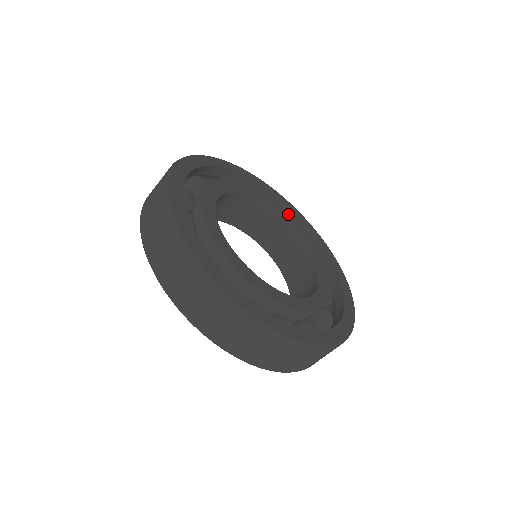
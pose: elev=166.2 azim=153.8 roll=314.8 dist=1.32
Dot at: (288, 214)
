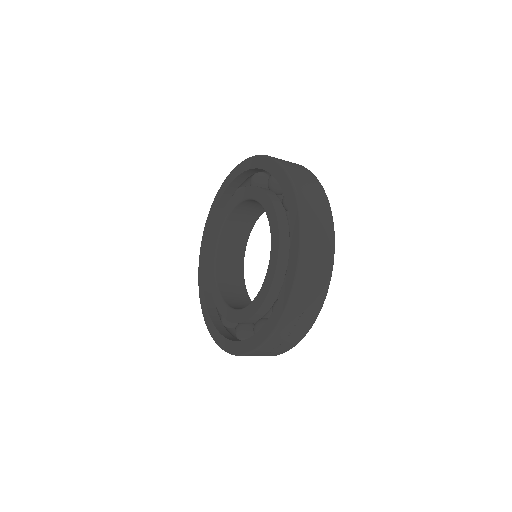
Dot at: occluded
